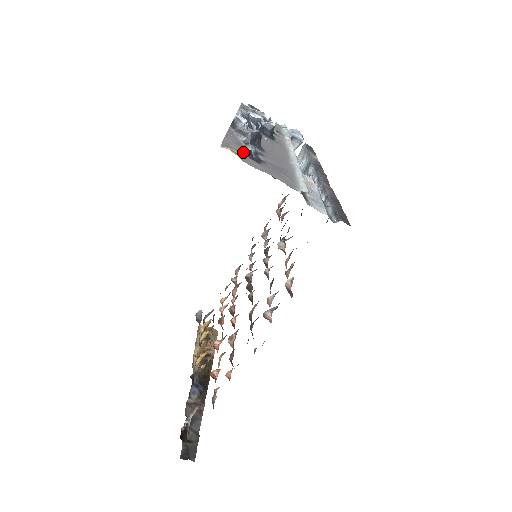
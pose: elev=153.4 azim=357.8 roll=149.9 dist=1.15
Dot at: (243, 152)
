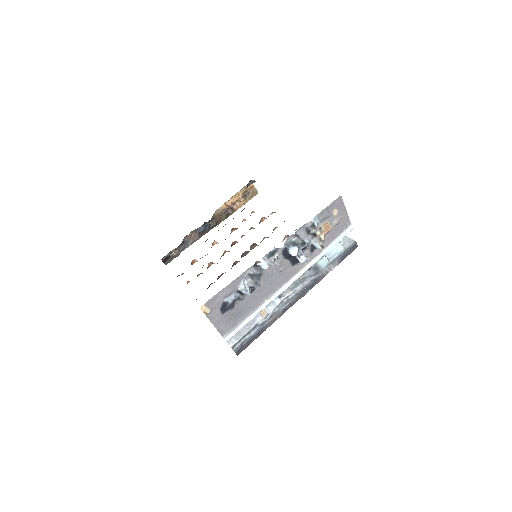
Dot at: (221, 305)
